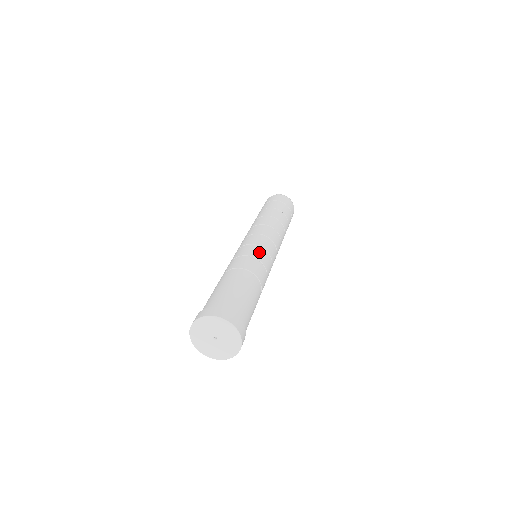
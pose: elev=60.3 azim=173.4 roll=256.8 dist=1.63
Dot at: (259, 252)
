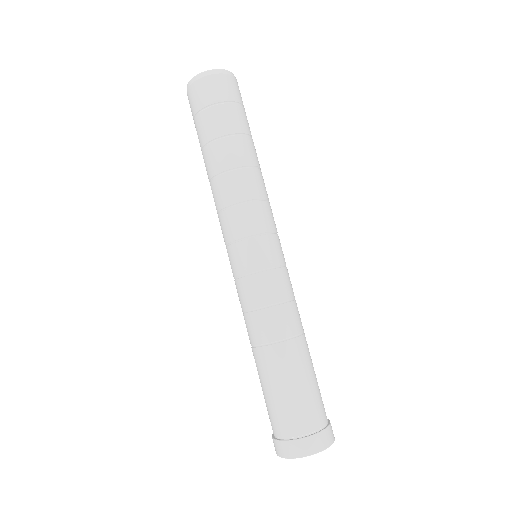
Dot at: (270, 286)
